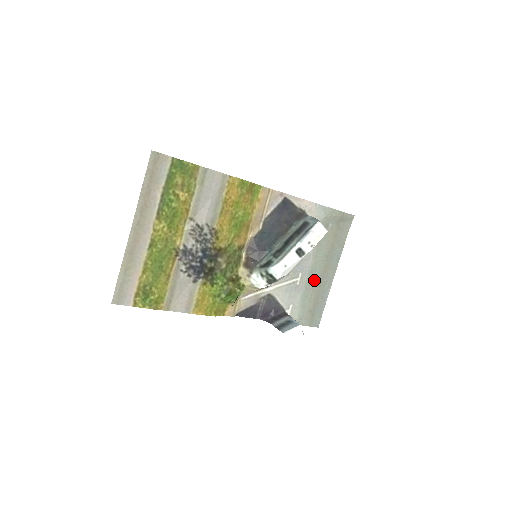
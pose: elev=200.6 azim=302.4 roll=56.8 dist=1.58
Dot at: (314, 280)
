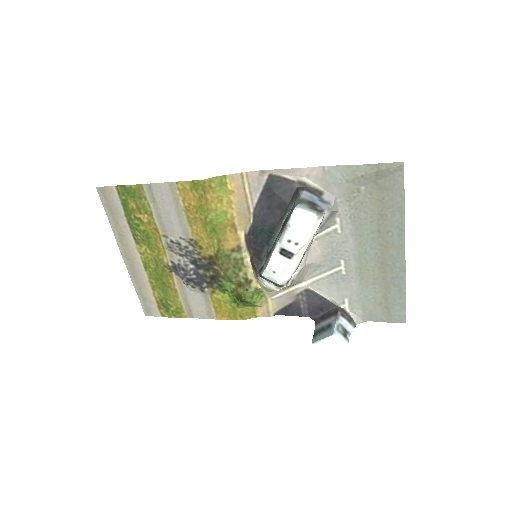
Dot at: (370, 265)
